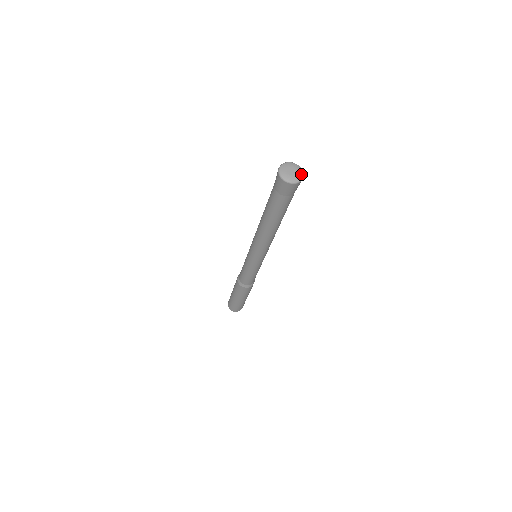
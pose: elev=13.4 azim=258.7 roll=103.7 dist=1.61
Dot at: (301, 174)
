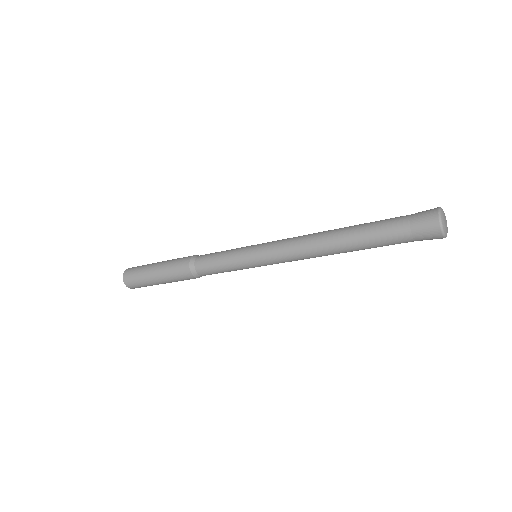
Dot at: occluded
